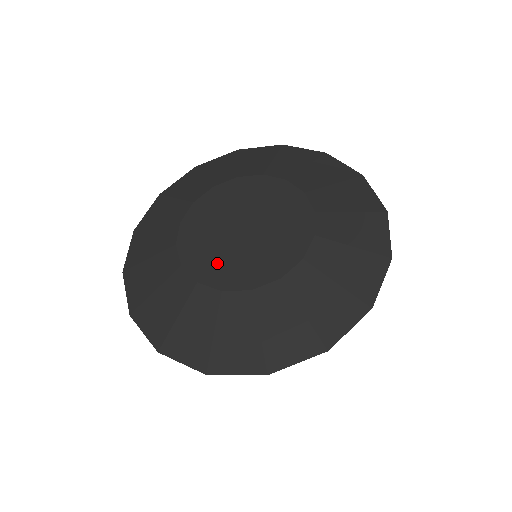
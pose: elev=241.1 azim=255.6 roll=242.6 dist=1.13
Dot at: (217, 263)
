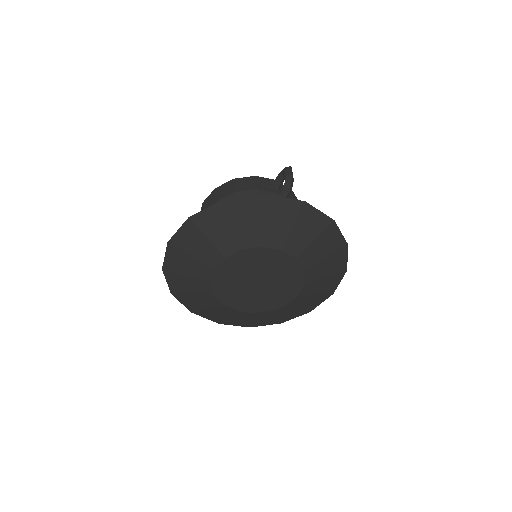
Dot at: (230, 292)
